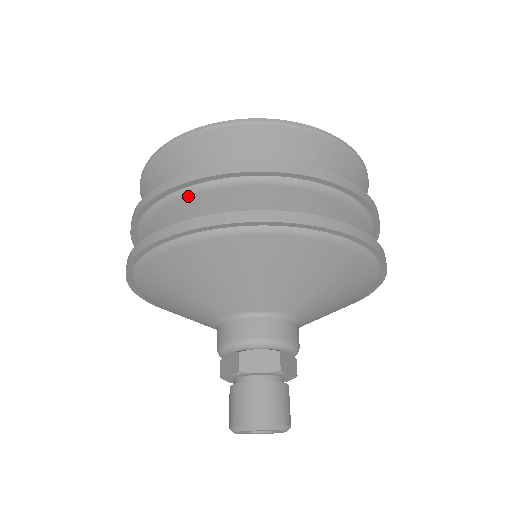
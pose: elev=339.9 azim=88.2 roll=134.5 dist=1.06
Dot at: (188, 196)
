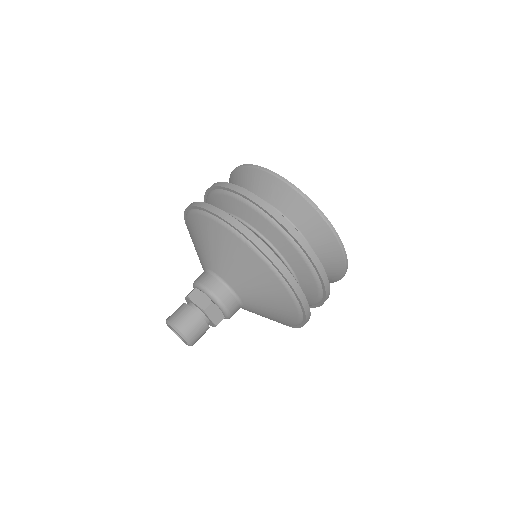
Dot at: (222, 194)
